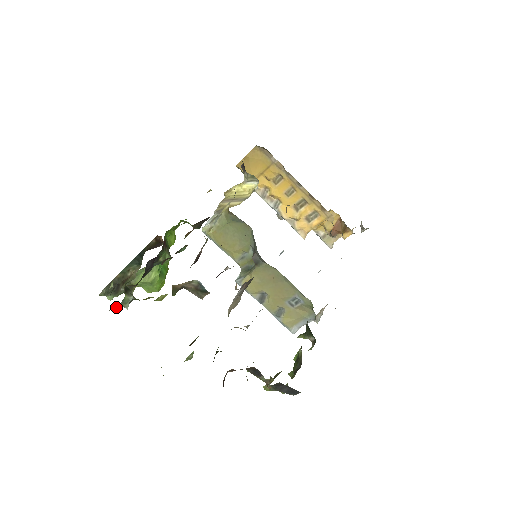
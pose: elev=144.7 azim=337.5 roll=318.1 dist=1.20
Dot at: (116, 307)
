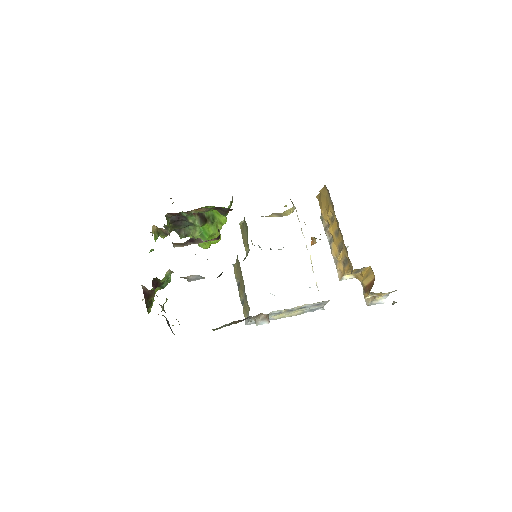
Dot at: occluded
